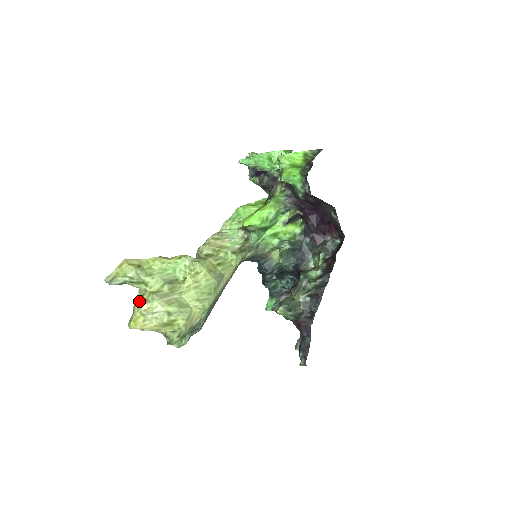
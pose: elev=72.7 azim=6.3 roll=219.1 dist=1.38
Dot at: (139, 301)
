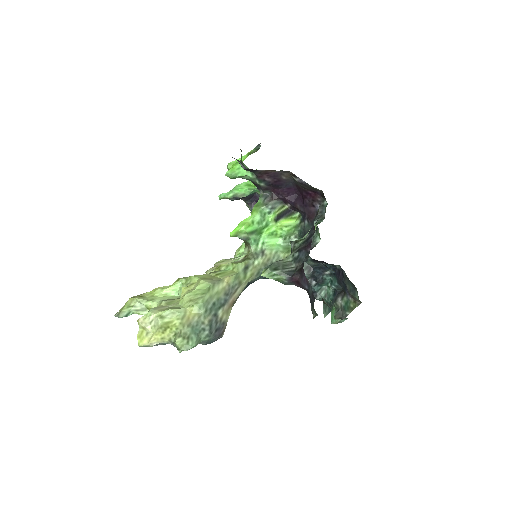
Dot at: occluded
